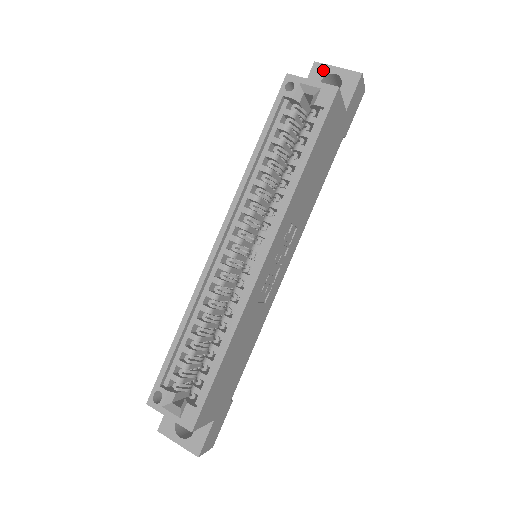
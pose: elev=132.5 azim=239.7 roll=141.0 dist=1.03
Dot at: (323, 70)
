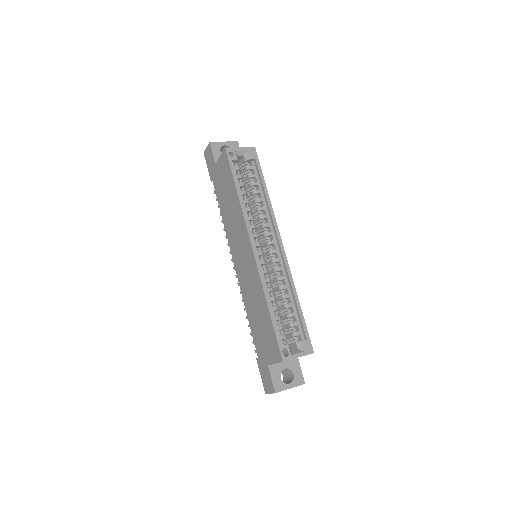
Dot at: (218, 145)
